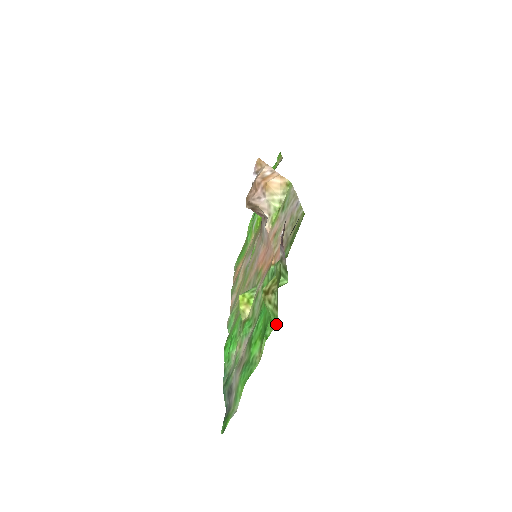
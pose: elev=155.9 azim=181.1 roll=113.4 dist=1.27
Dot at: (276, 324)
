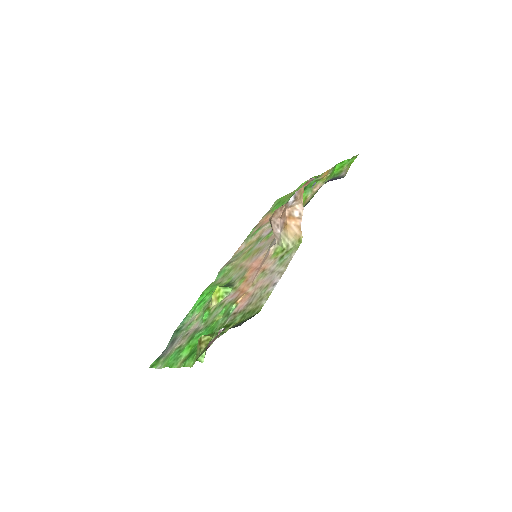
Dot at: occluded
